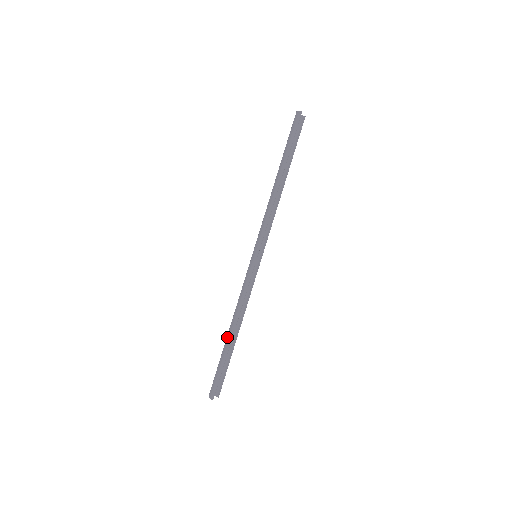
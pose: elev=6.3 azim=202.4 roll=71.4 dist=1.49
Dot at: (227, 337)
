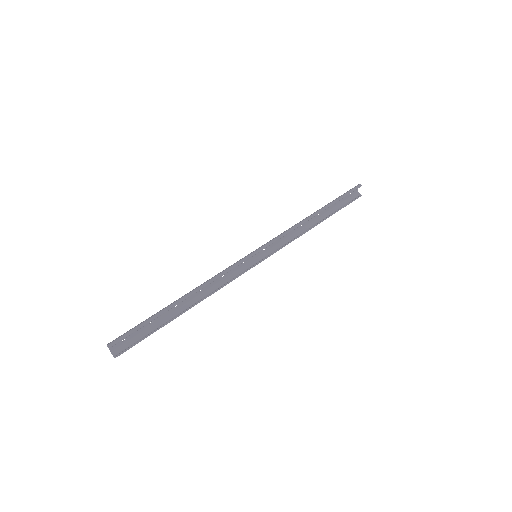
Dot at: (176, 300)
